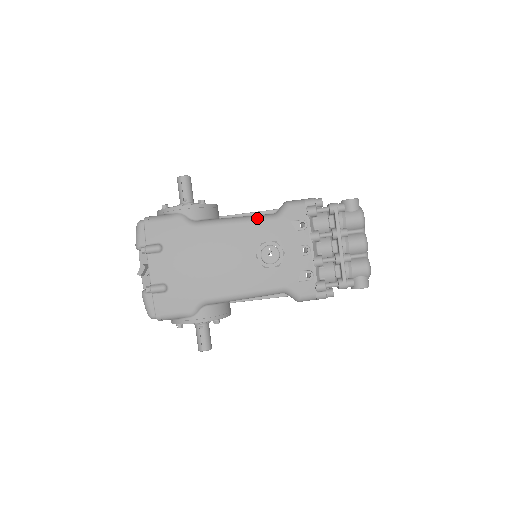
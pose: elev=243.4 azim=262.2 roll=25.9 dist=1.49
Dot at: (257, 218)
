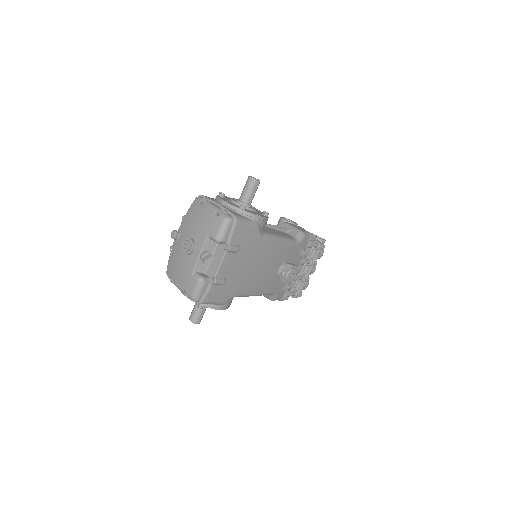
Dot at: (290, 242)
